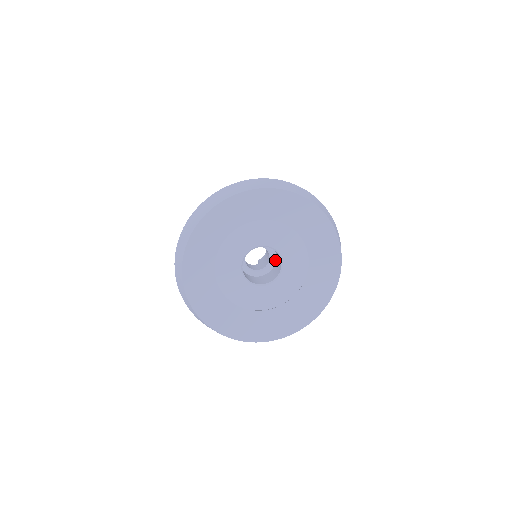
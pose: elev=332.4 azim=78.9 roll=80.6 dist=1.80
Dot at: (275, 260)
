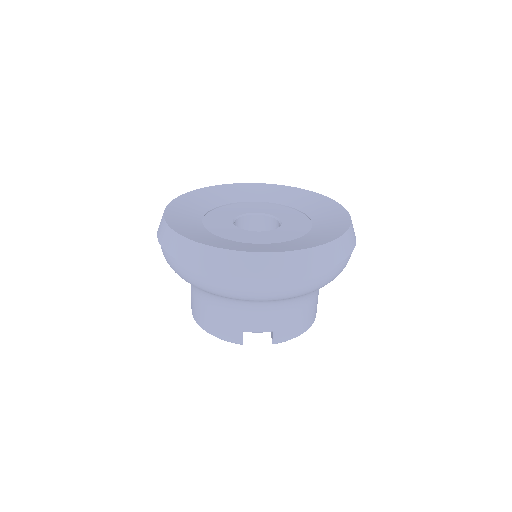
Dot at: occluded
